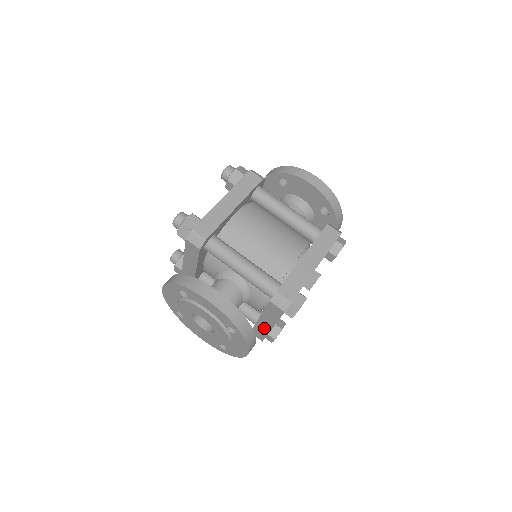
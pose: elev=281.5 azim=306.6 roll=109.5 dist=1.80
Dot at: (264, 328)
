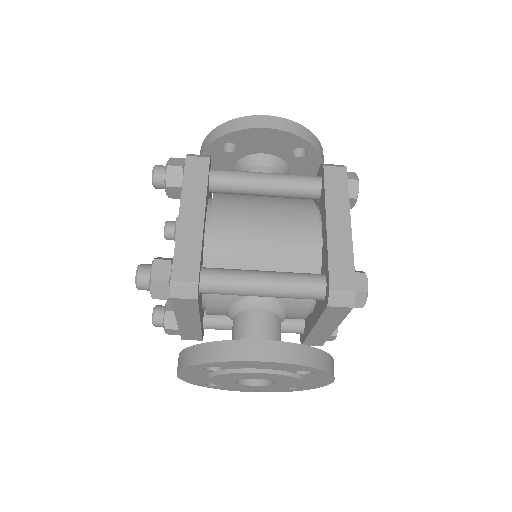
Dot at: (322, 334)
